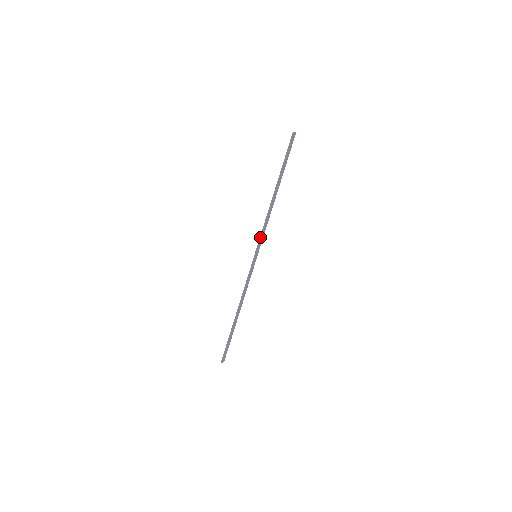
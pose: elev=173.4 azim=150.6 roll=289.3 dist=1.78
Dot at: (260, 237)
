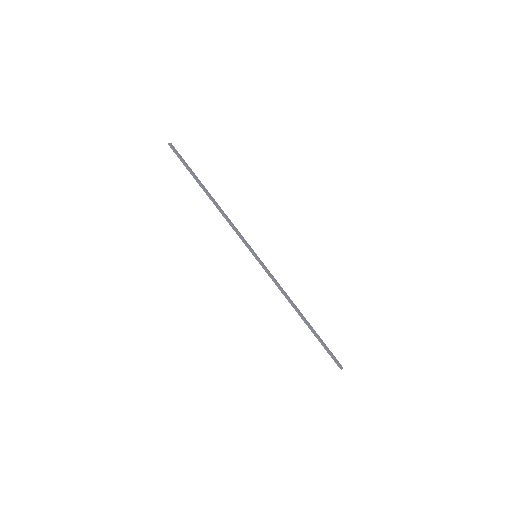
Dot at: occluded
